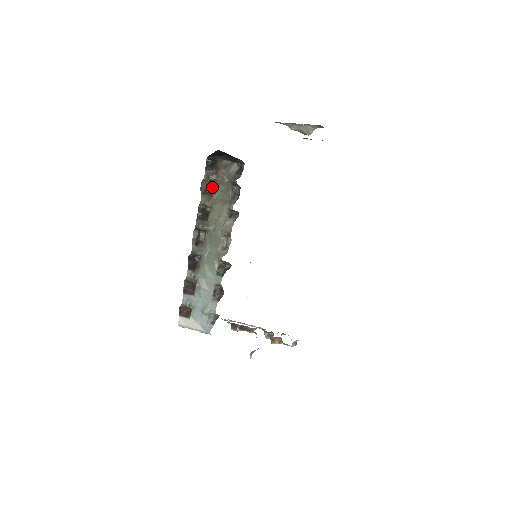
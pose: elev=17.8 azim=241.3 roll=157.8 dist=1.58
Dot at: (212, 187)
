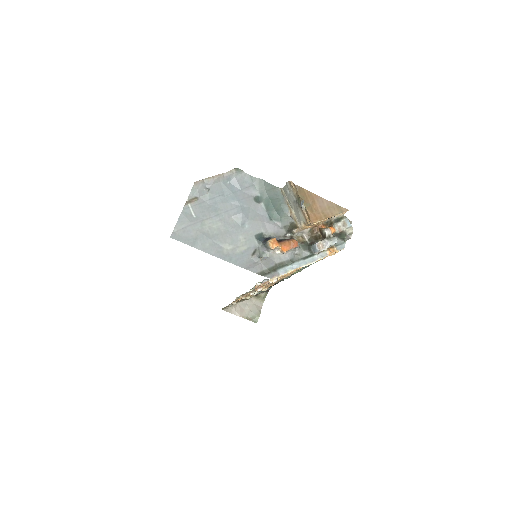
Dot at: occluded
